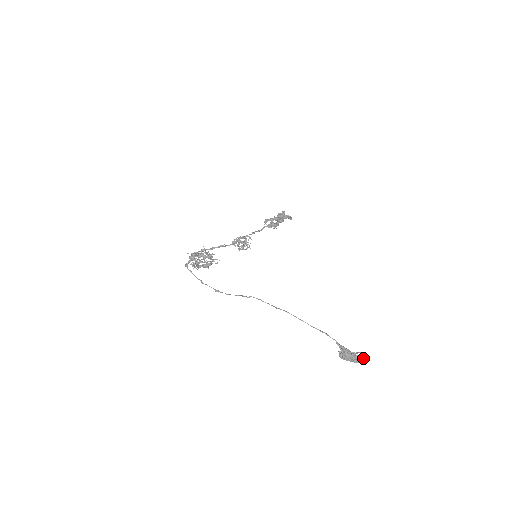
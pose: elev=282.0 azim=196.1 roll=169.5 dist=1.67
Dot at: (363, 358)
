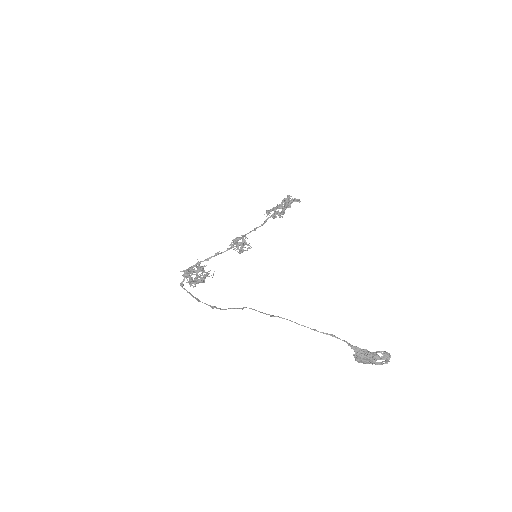
Dot at: (384, 358)
